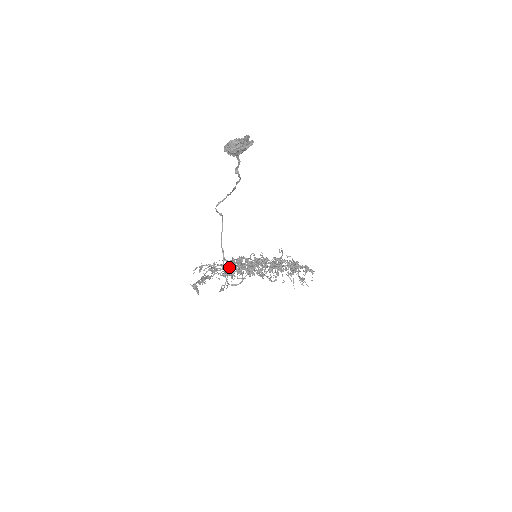
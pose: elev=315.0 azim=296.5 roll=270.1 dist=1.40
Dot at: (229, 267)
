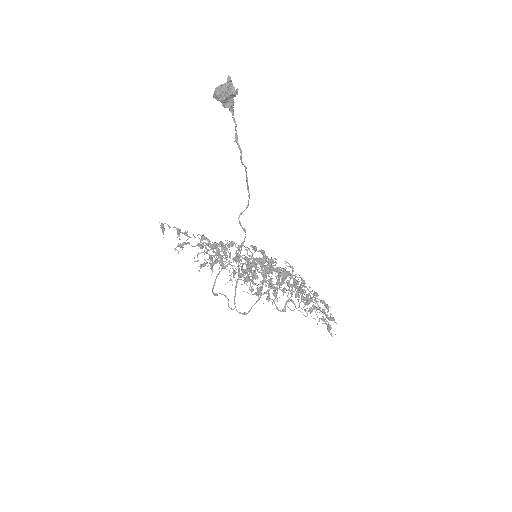
Dot at: (217, 245)
